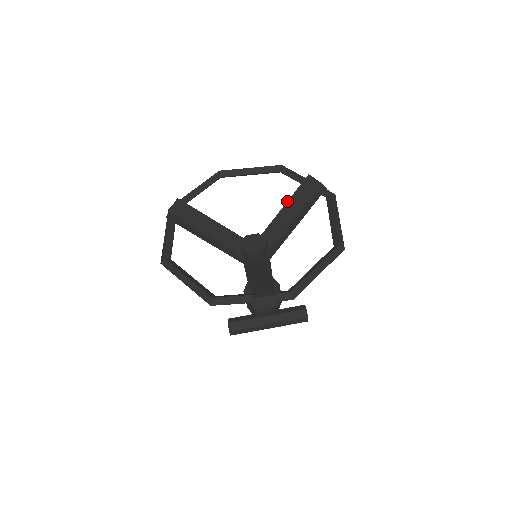
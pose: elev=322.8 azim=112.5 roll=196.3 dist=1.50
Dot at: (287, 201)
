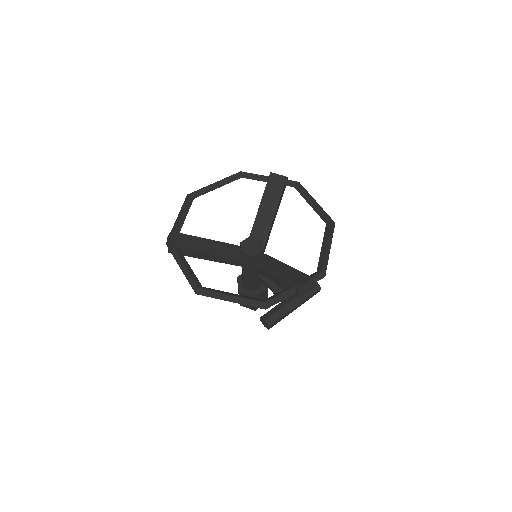
Dot at: (261, 201)
